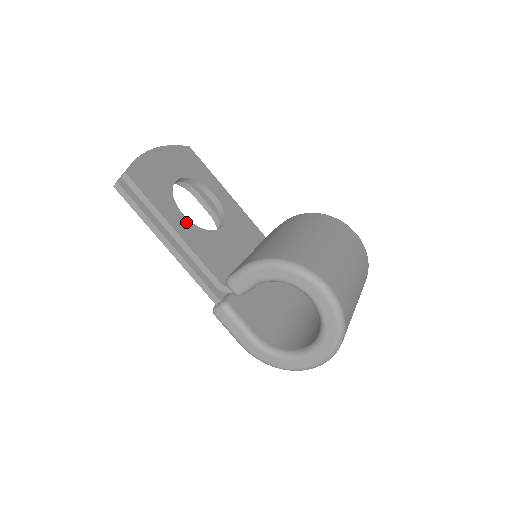
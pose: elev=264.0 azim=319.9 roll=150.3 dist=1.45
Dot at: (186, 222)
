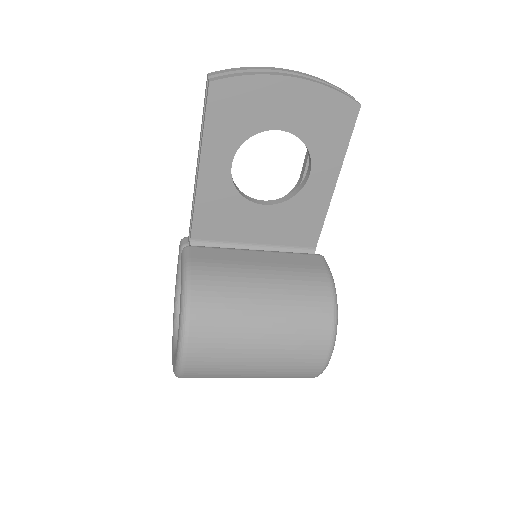
Dot at: (225, 173)
